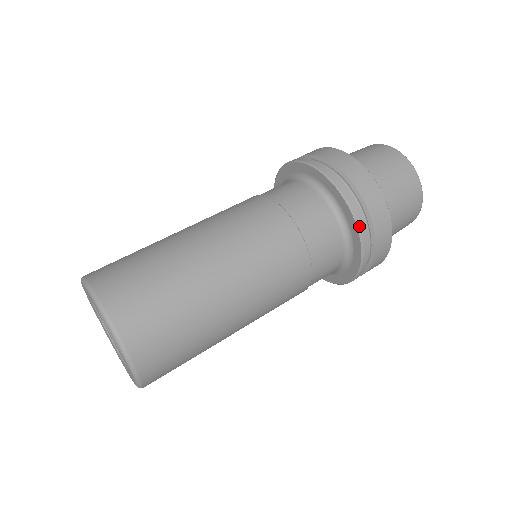
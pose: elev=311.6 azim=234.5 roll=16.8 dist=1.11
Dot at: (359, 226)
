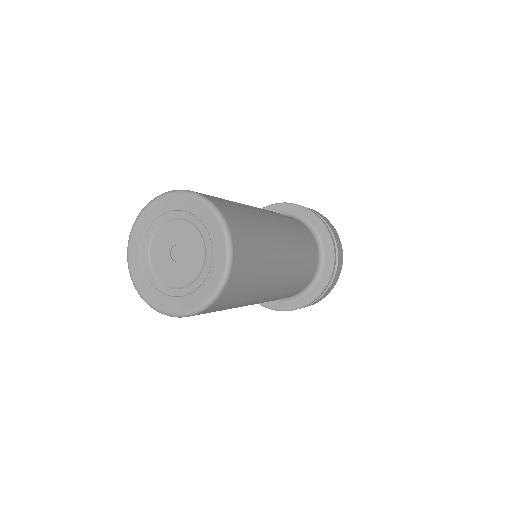
Dot at: (333, 271)
